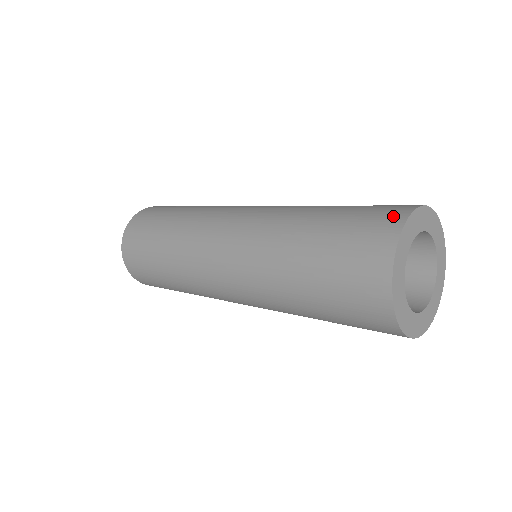
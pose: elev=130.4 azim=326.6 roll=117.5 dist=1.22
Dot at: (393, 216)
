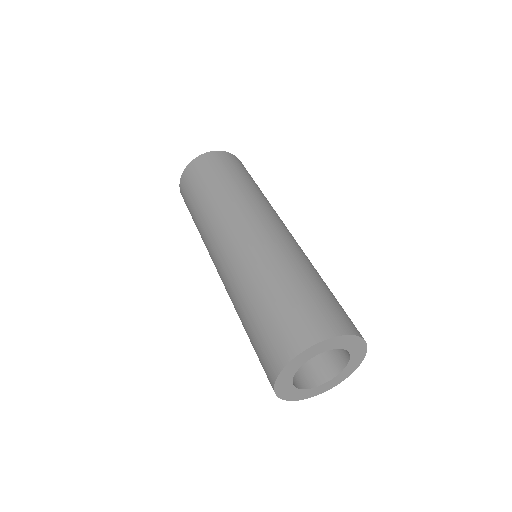
Dot at: (318, 330)
